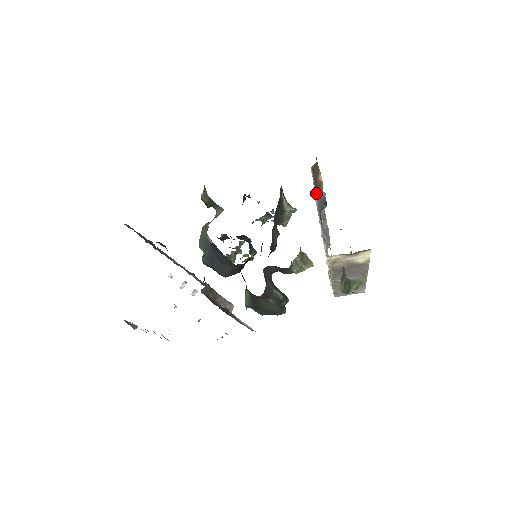
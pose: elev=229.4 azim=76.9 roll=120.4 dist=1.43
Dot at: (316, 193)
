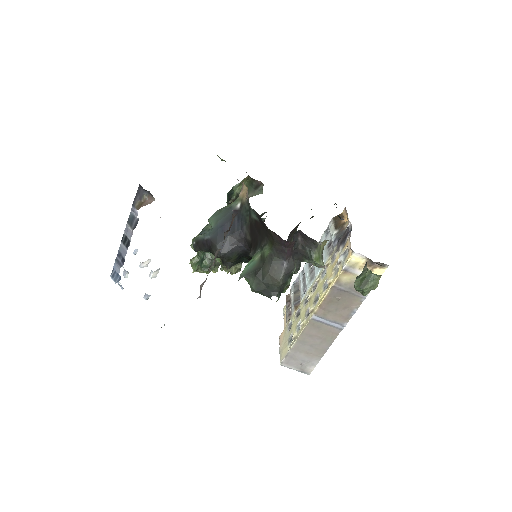
Dot at: (336, 230)
